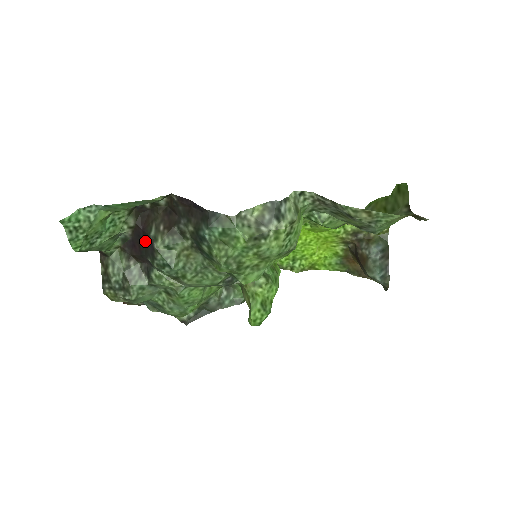
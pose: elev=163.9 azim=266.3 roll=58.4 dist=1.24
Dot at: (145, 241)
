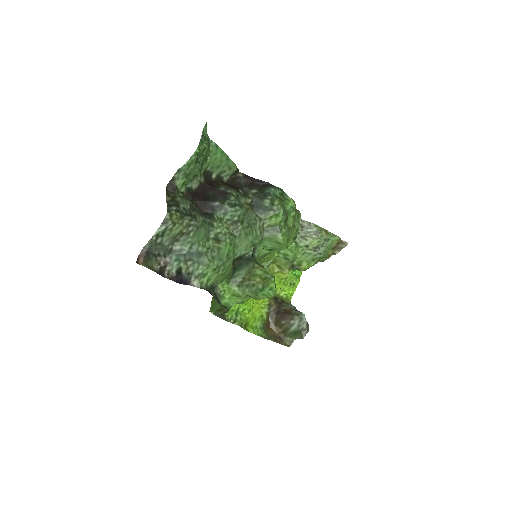
Dot at: (211, 194)
